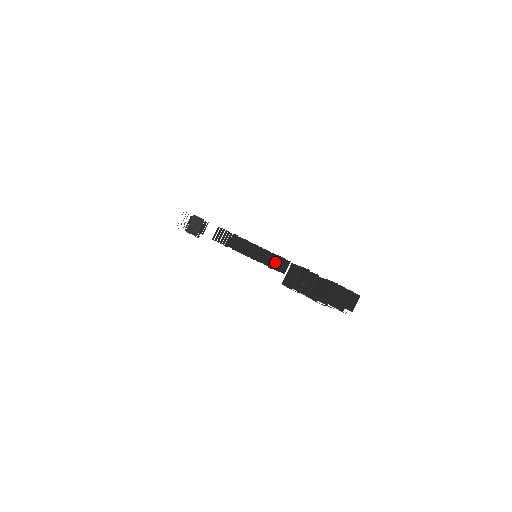
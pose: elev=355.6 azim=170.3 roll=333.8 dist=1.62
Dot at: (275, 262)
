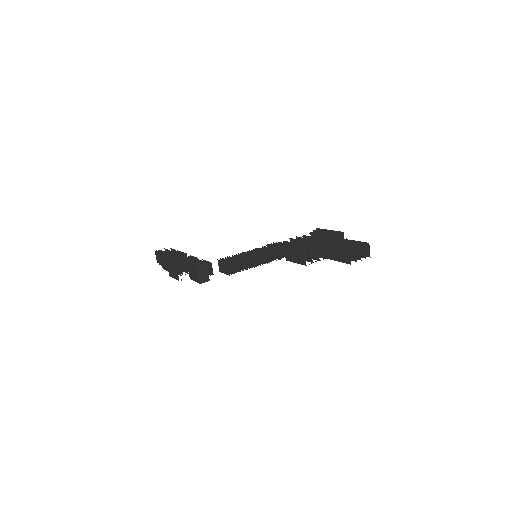
Dot at: (279, 253)
